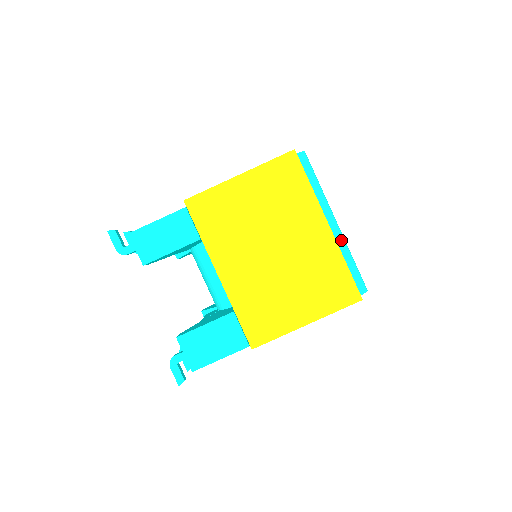
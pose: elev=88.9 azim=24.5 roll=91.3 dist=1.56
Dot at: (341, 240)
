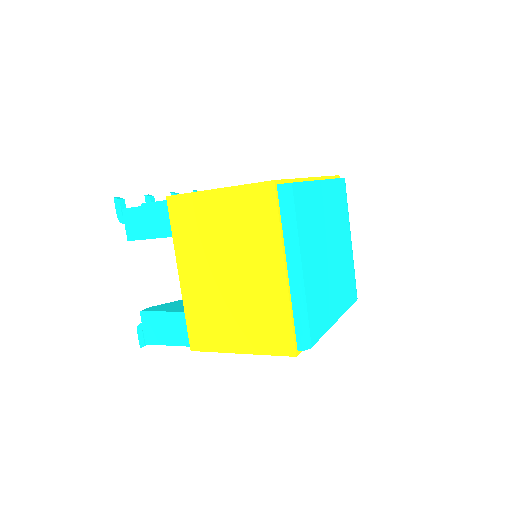
Dot at: (296, 290)
